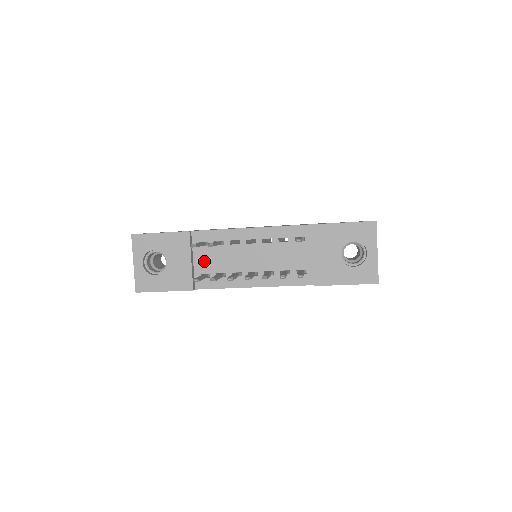
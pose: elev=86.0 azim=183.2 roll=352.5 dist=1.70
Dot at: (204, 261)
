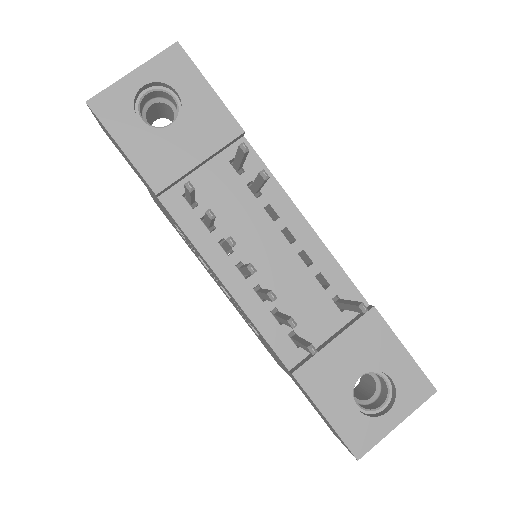
Dot at: (212, 183)
